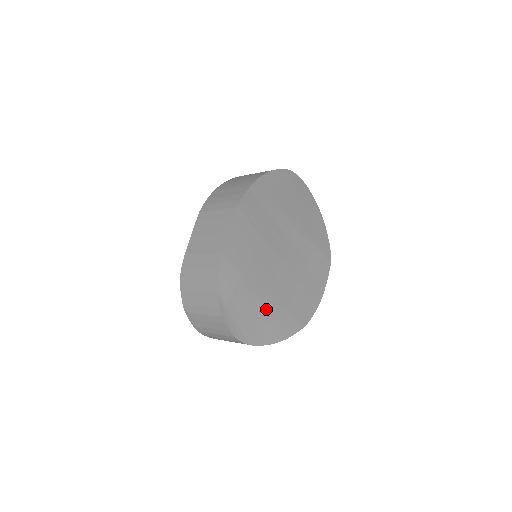
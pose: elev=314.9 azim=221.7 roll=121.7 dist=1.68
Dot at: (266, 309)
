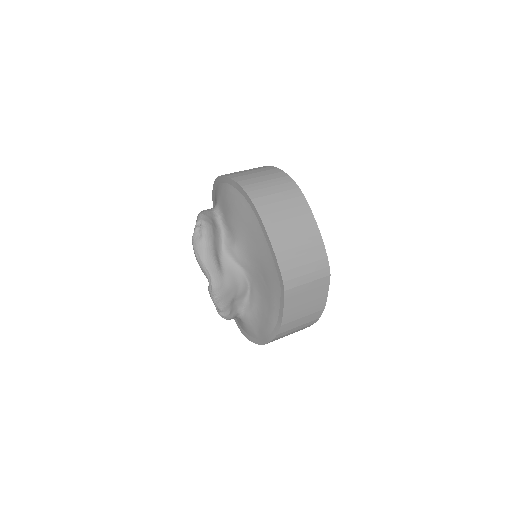
Dot at: occluded
